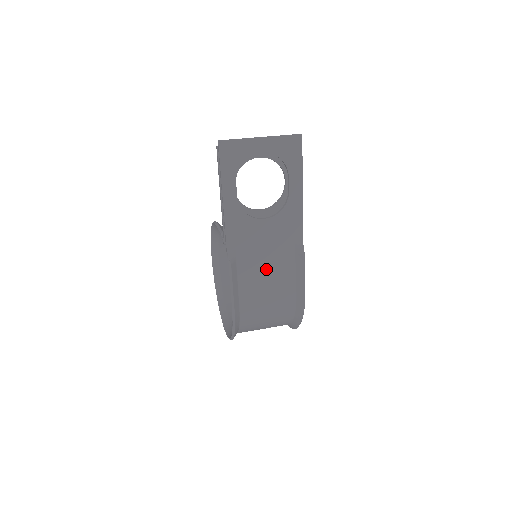
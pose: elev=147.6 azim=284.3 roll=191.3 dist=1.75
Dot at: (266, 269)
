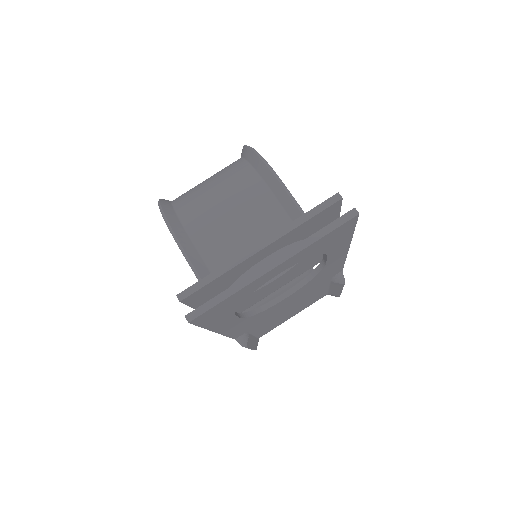
Dot at: (290, 310)
